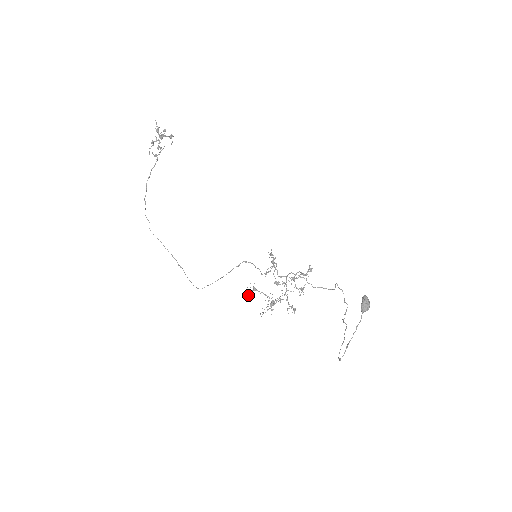
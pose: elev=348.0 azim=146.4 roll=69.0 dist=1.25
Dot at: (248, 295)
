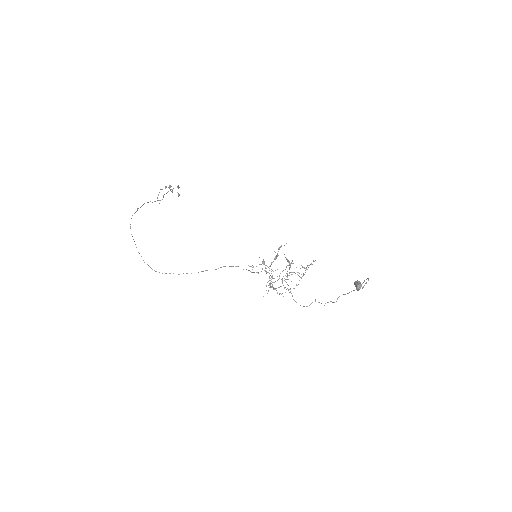
Dot at: (252, 269)
